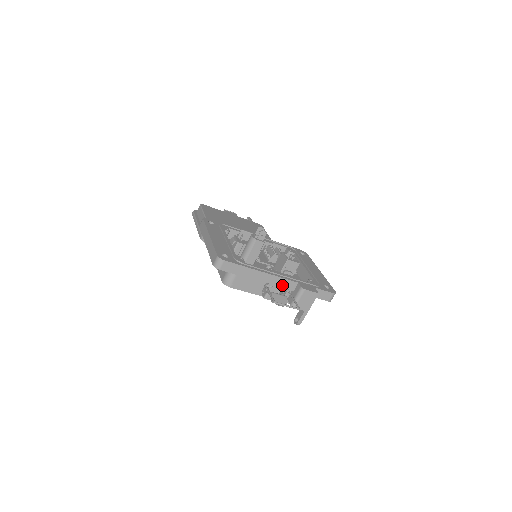
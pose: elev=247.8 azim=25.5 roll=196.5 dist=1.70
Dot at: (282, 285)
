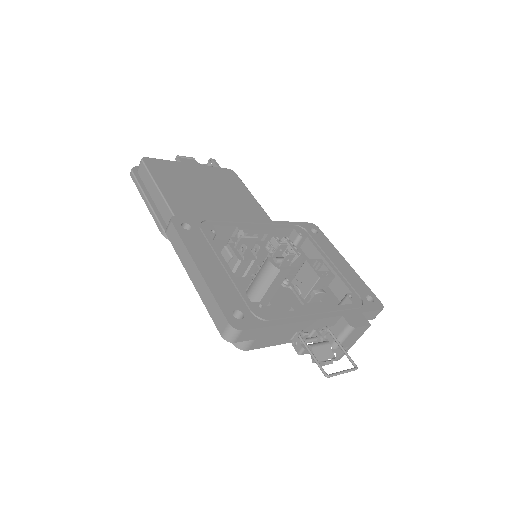
Dot at: (320, 325)
